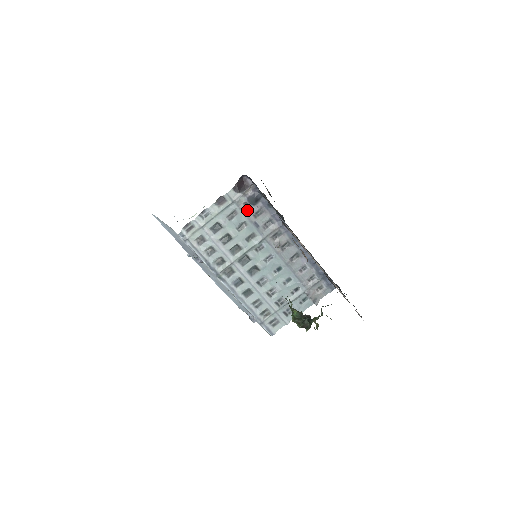
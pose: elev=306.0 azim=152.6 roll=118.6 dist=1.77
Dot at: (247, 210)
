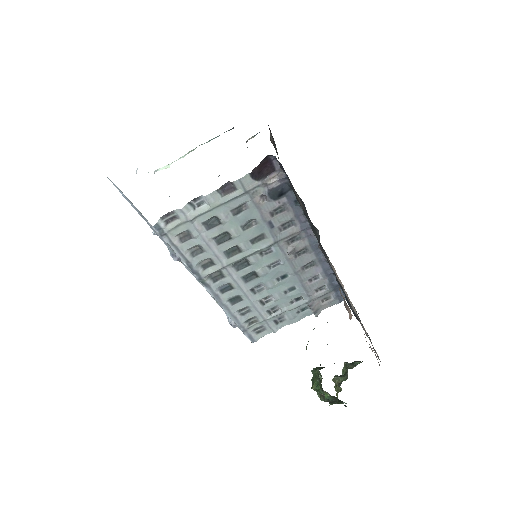
Dot at: (263, 205)
